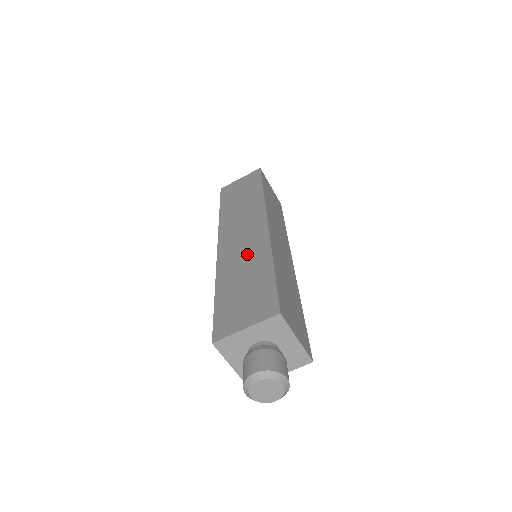
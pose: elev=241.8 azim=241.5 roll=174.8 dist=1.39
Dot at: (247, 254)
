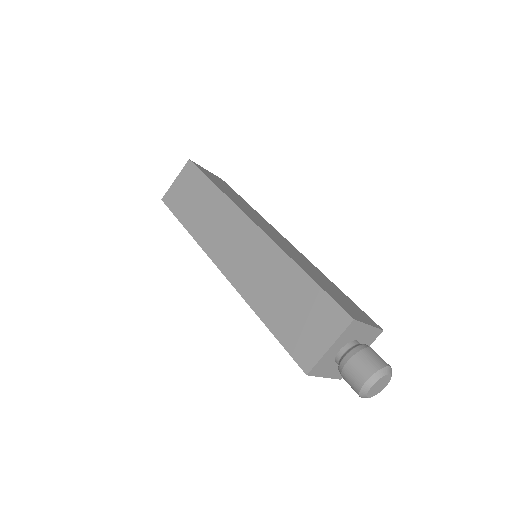
Dot at: (263, 268)
